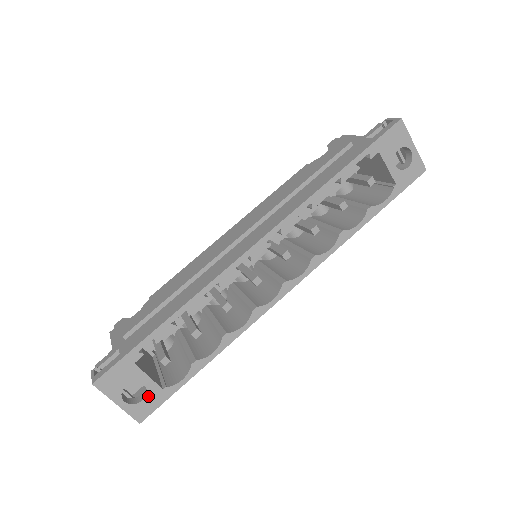
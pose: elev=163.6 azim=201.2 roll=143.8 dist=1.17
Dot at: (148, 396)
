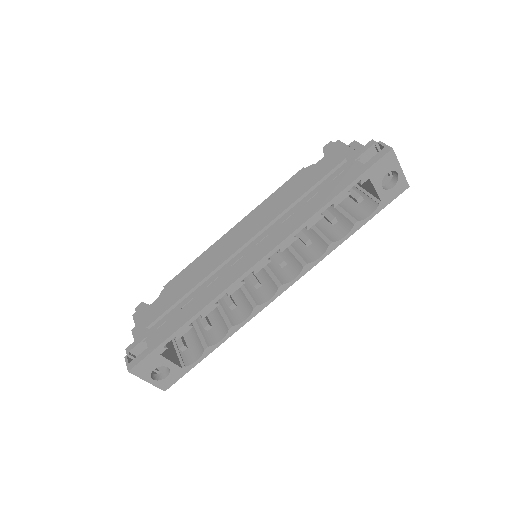
Dot at: (171, 374)
